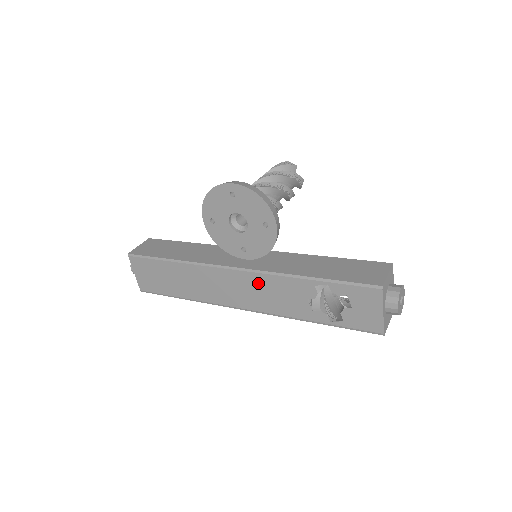
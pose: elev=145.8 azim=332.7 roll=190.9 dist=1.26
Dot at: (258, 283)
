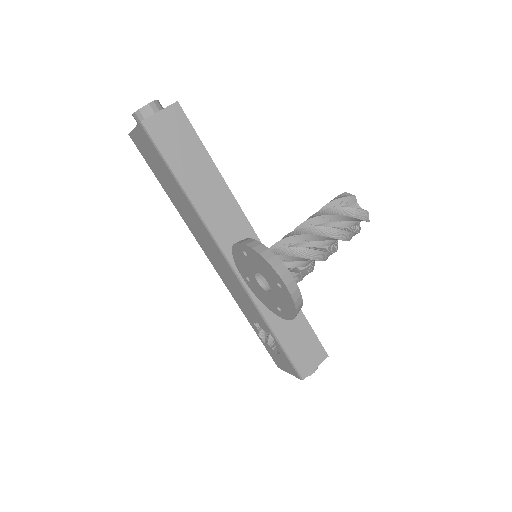
Dot at: (236, 283)
